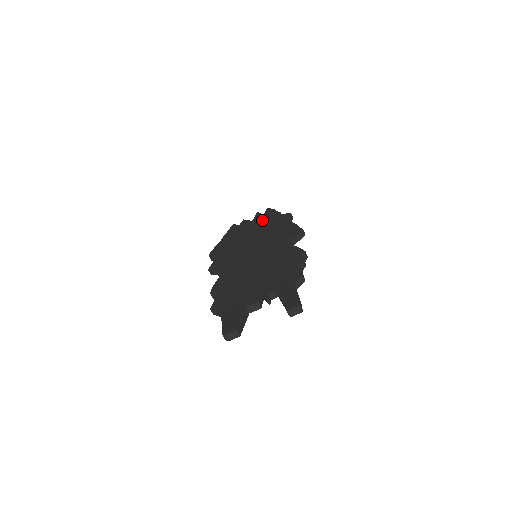
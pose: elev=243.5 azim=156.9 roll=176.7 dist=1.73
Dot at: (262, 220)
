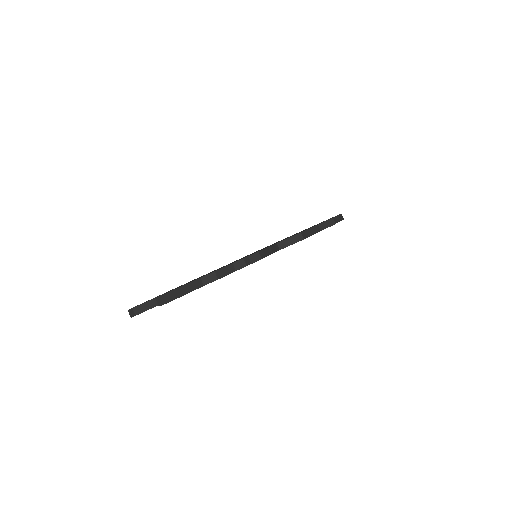
Dot at: occluded
